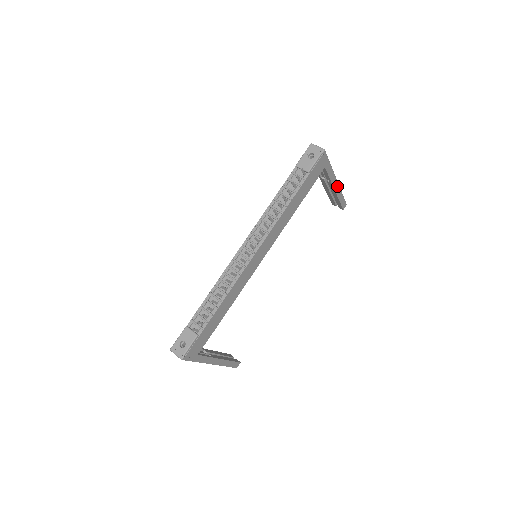
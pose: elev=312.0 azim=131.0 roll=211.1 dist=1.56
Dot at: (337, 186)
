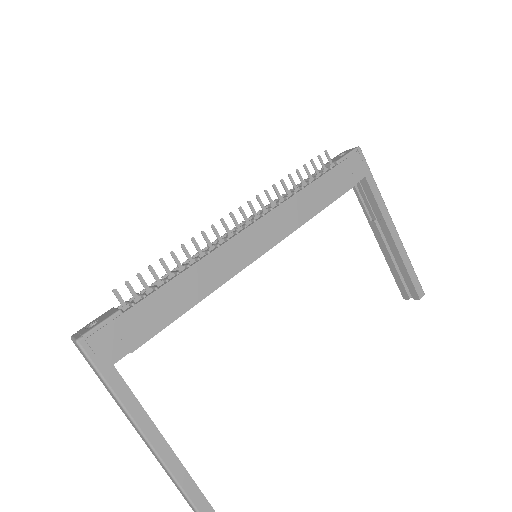
Dot at: (396, 235)
